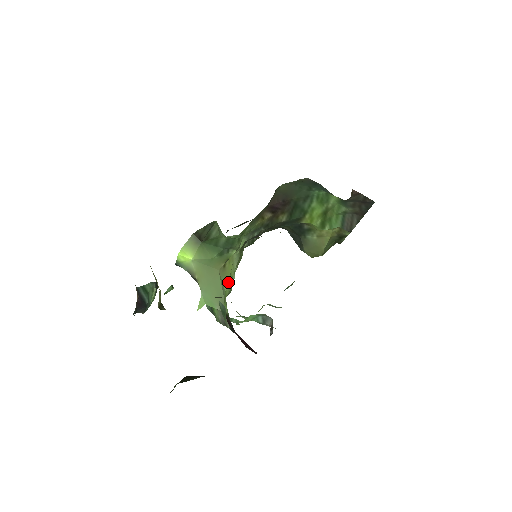
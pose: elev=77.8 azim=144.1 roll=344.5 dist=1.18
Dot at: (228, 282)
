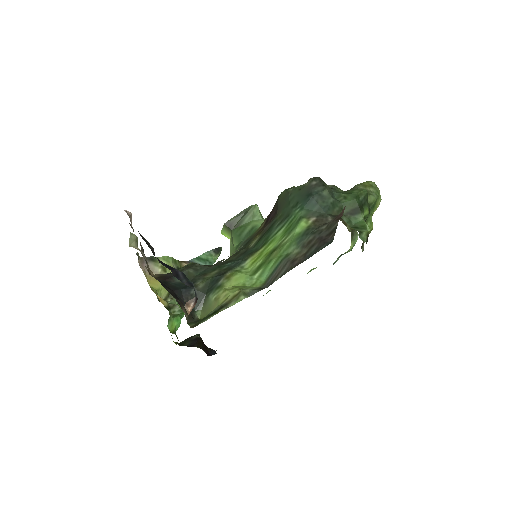
Dot at: occluded
